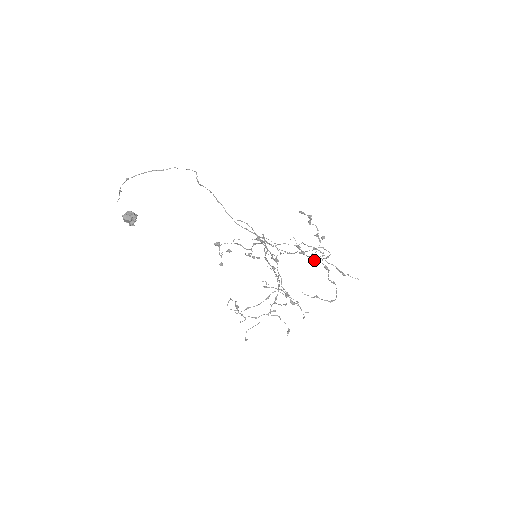
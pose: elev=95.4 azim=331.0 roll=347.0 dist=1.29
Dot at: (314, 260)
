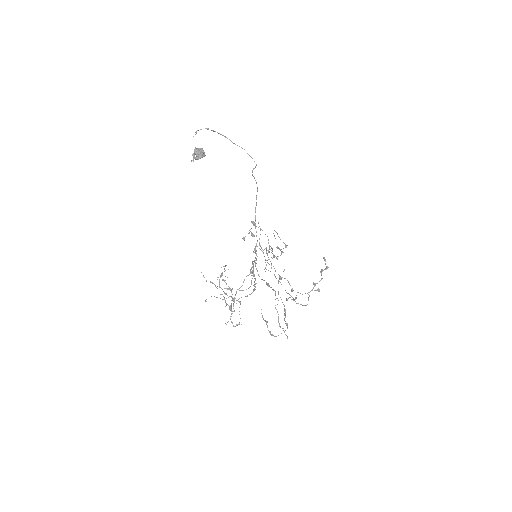
Dot at: (296, 298)
